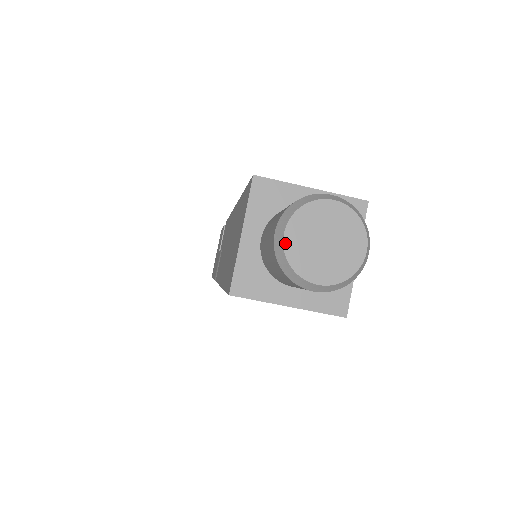
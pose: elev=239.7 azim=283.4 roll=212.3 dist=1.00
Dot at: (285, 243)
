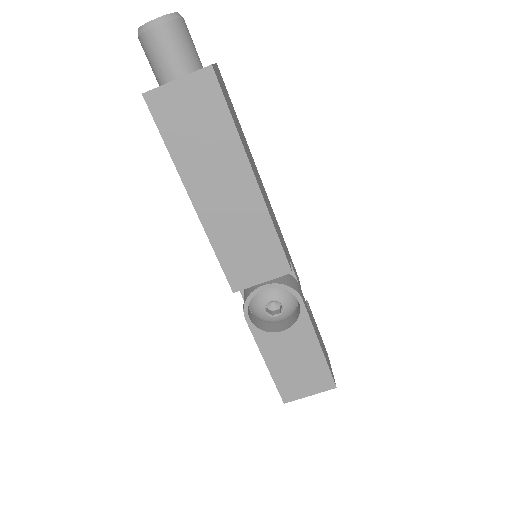
Dot at: (139, 29)
